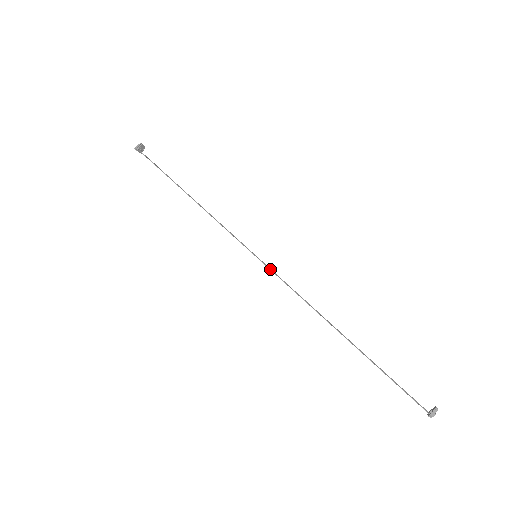
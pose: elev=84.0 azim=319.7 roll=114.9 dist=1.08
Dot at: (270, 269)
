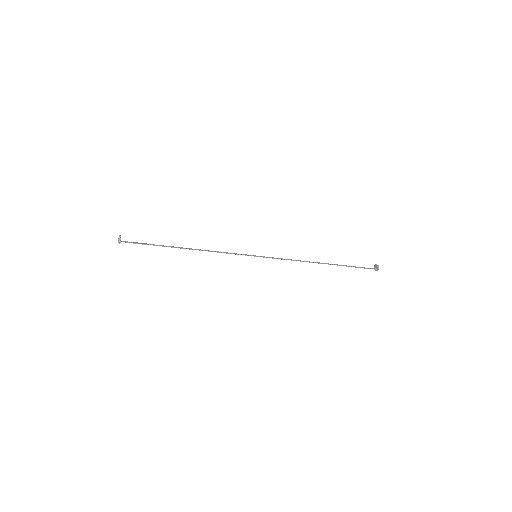
Dot at: occluded
